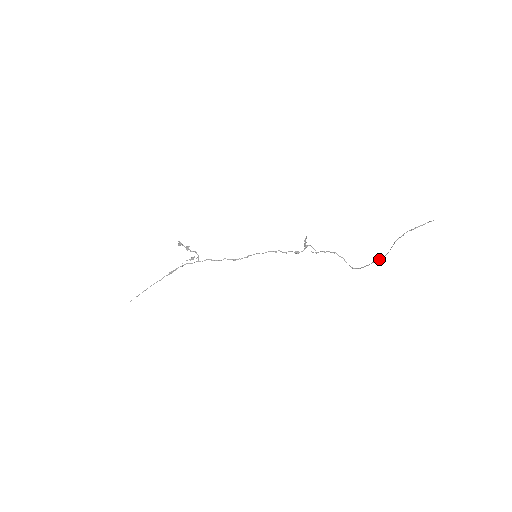
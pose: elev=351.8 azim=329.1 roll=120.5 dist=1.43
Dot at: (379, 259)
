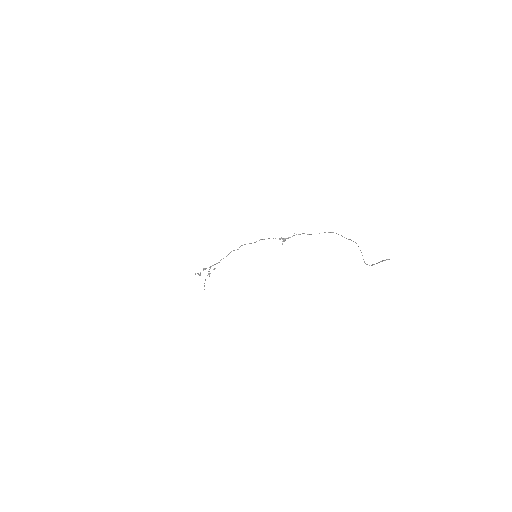
Dot at: occluded
